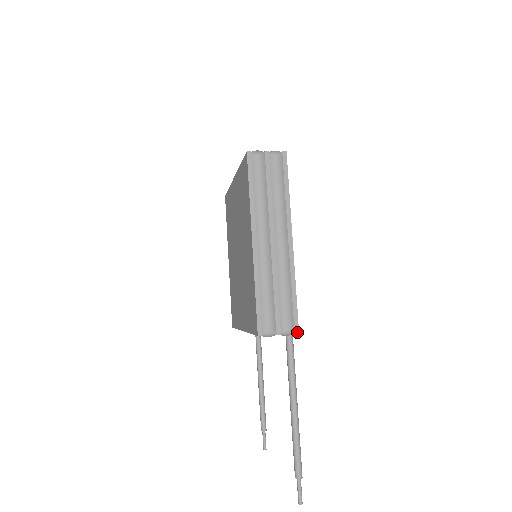
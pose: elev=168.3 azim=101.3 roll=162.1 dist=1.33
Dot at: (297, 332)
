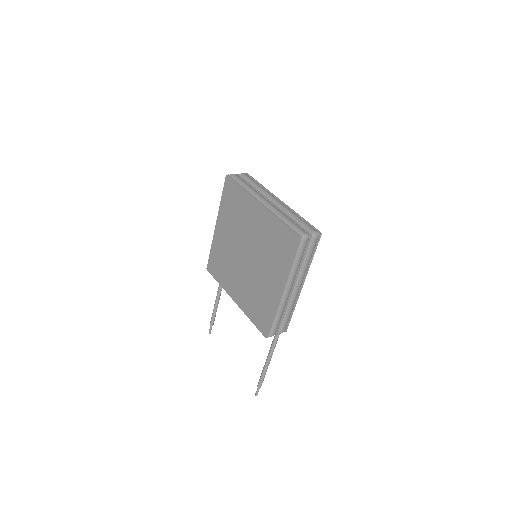
Dot at: (286, 331)
